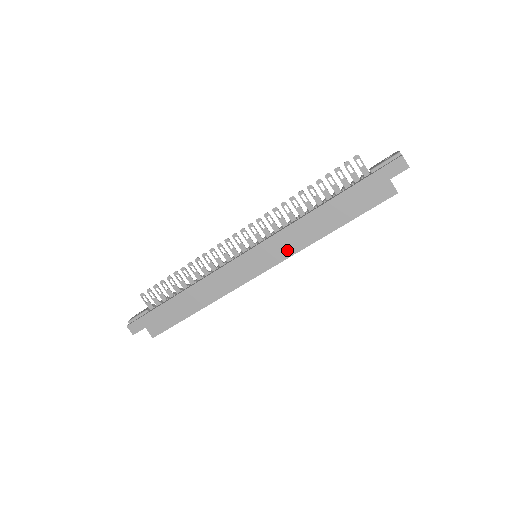
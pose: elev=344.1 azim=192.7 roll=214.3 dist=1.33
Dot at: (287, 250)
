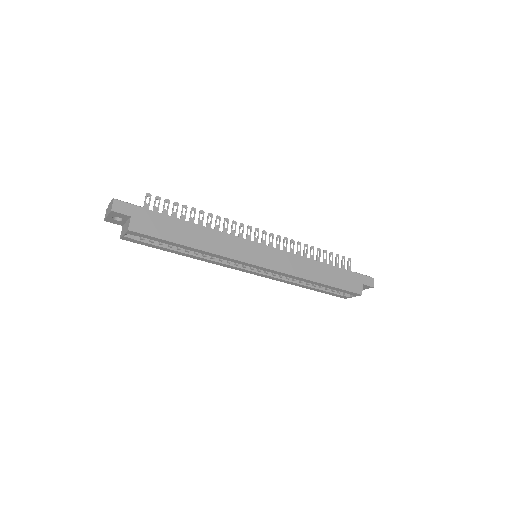
Dot at: (288, 268)
